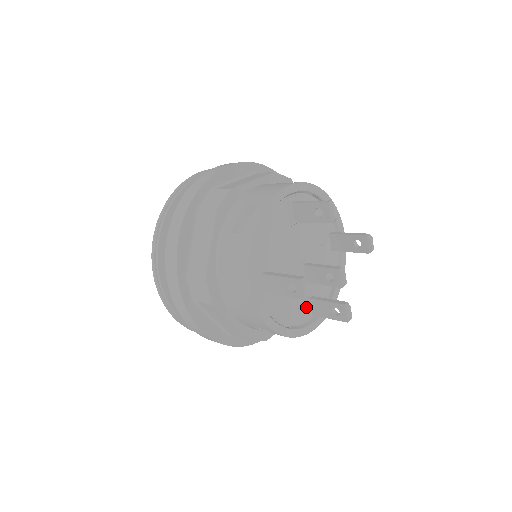
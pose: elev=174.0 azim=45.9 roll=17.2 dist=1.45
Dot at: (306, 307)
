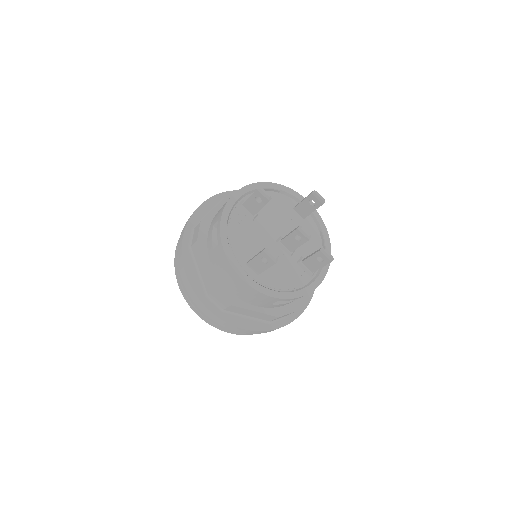
Dot at: (303, 270)
